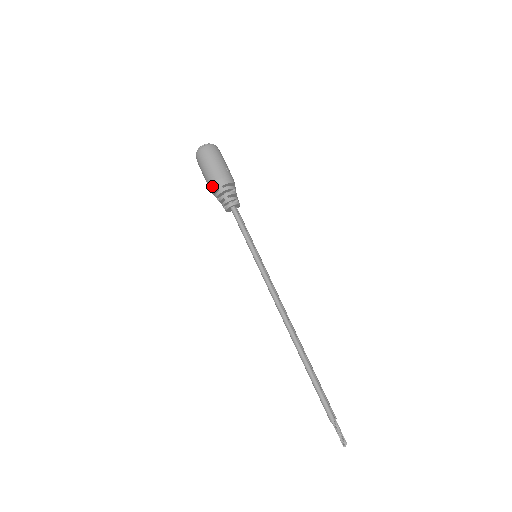
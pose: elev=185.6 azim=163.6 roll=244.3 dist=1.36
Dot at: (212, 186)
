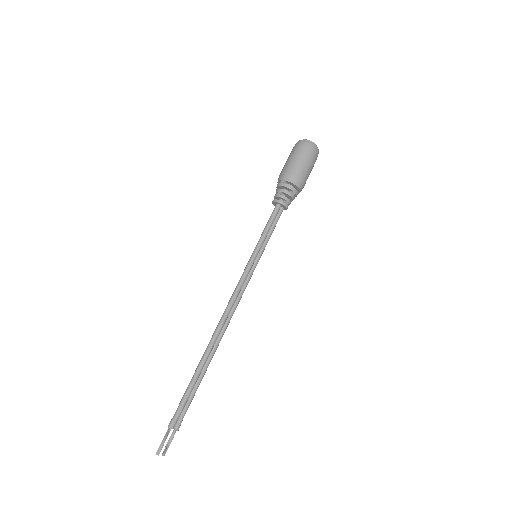
Dot at: (280, 176)
